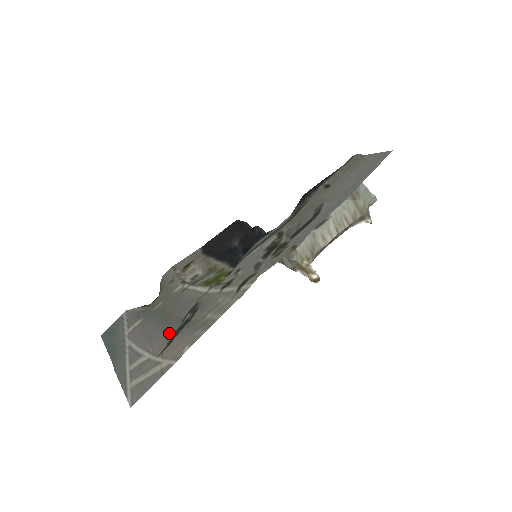
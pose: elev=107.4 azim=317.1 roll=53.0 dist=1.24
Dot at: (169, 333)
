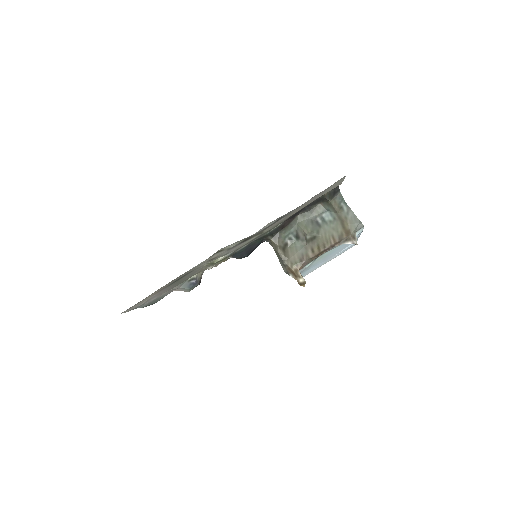
Dot at: (168, 286)
